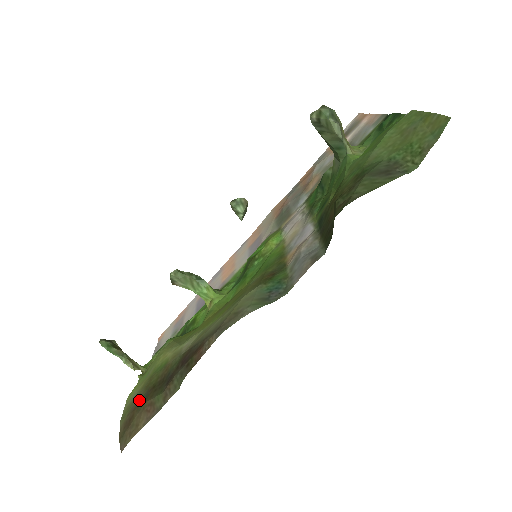
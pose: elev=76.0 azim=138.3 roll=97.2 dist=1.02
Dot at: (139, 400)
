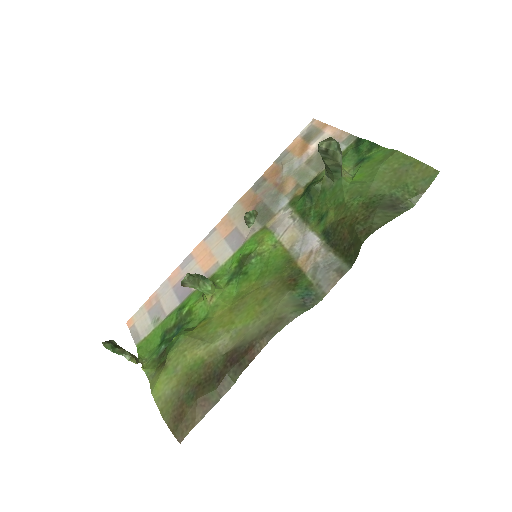
Dot at: (184, 397)
